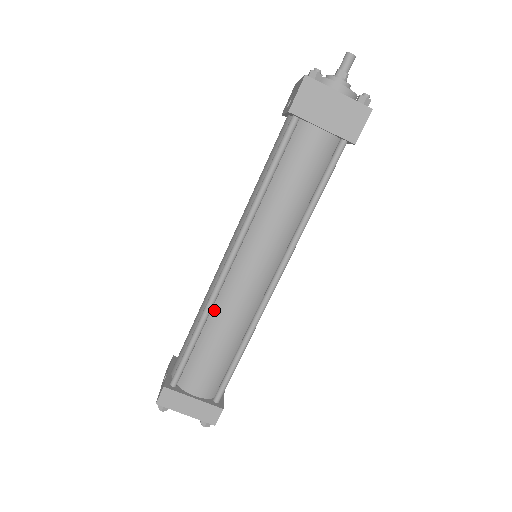
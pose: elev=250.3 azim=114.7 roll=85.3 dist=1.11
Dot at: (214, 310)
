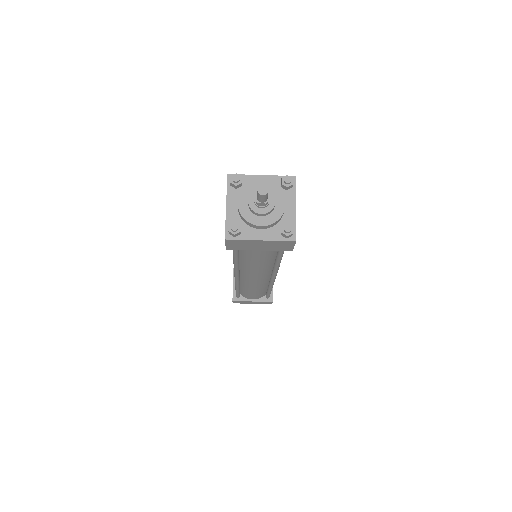
Dot at: (242, 283)
